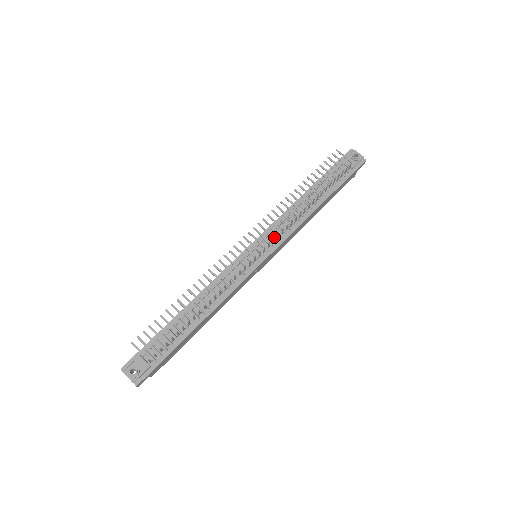
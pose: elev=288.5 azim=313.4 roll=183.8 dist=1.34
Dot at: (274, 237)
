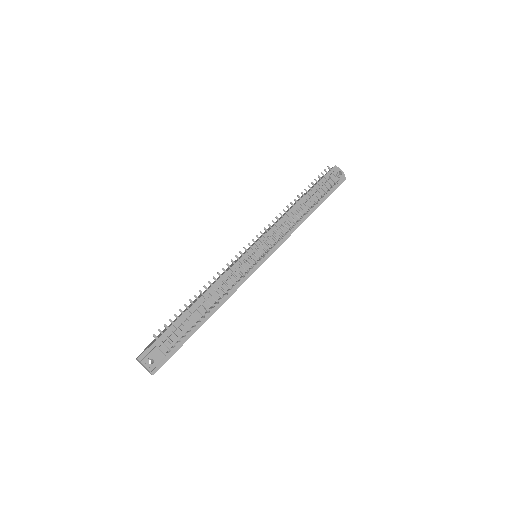
Dot at: (277, 242)
